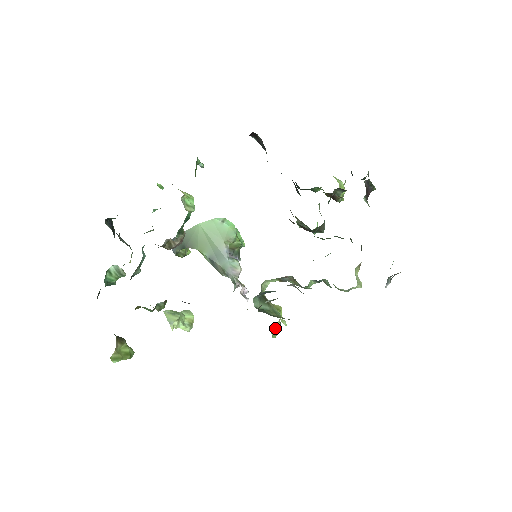
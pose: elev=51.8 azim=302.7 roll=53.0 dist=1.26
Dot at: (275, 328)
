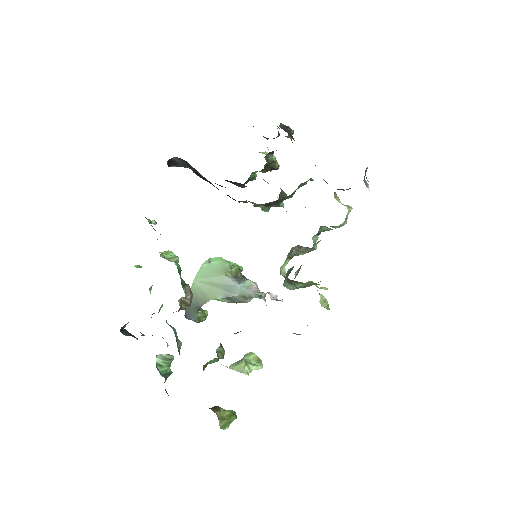
Dot at: (322, 301)
